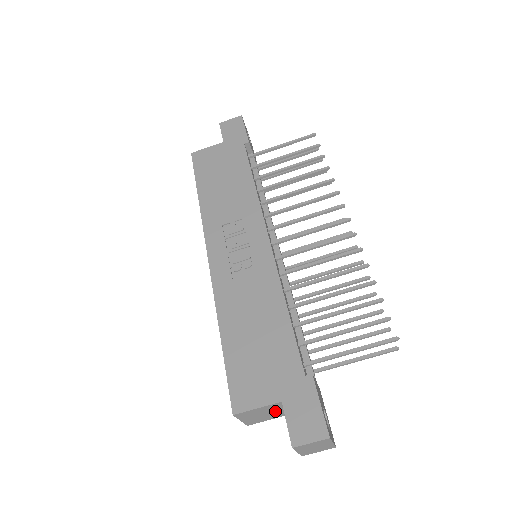
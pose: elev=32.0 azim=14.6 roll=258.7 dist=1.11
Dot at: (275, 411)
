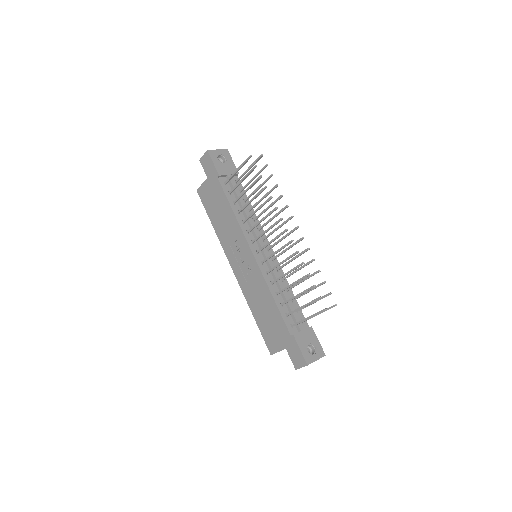
Dot at: occluded
